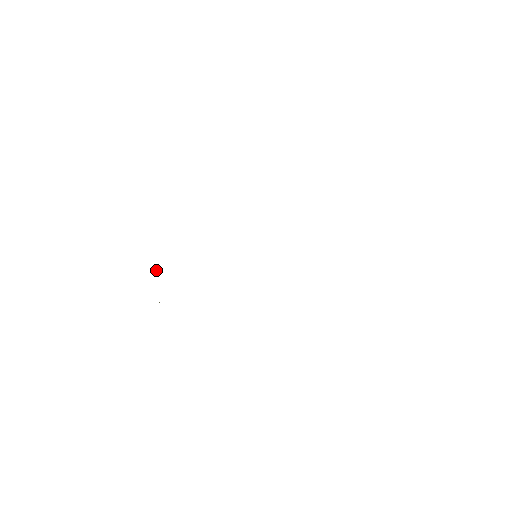
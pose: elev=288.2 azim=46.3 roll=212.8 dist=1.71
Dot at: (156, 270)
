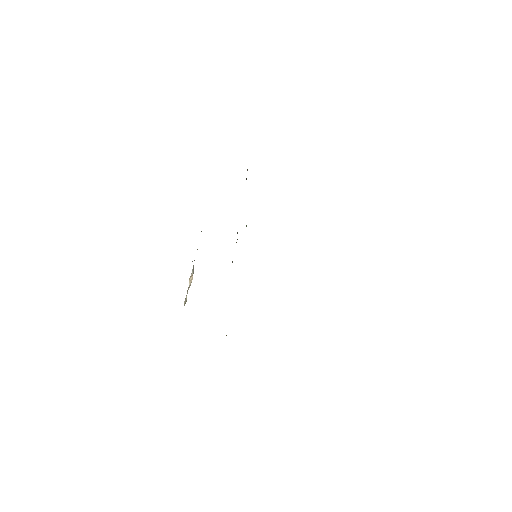
Dot at: (192, 277)
